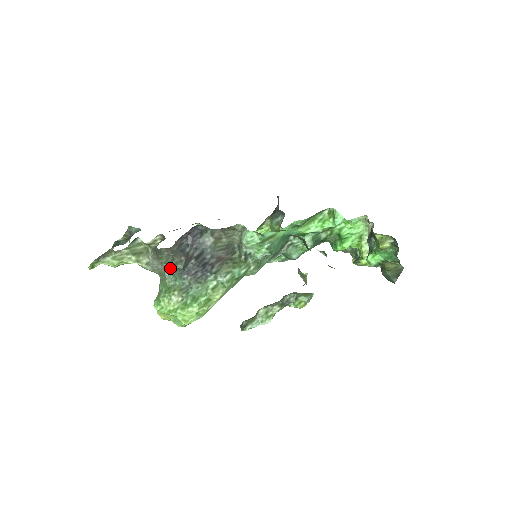
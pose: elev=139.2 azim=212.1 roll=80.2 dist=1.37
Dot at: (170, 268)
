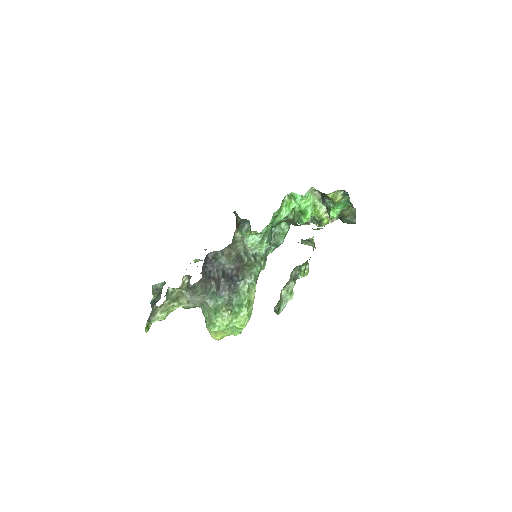
Dot at: (207, 295)
